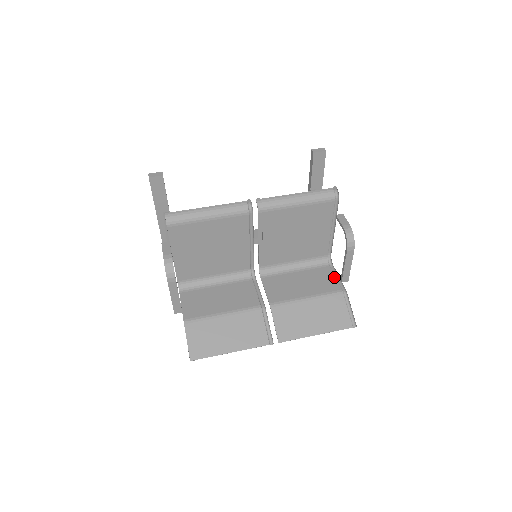
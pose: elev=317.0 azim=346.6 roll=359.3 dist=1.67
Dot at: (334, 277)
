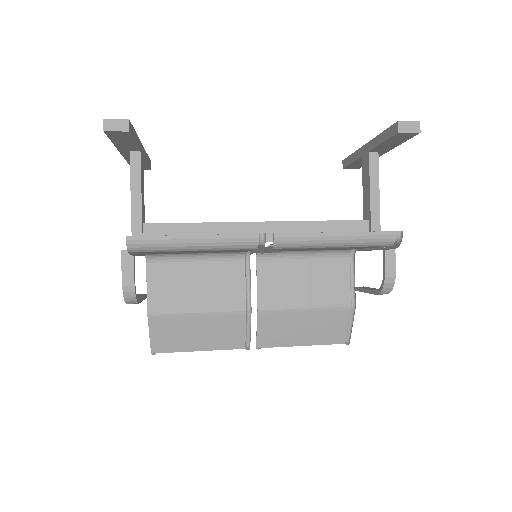
Dot at: (349, 281)
